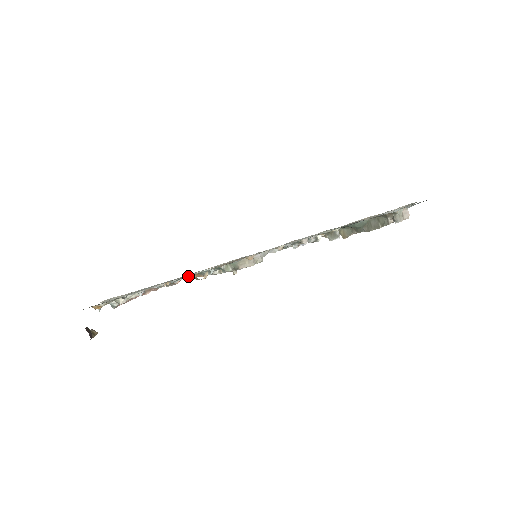
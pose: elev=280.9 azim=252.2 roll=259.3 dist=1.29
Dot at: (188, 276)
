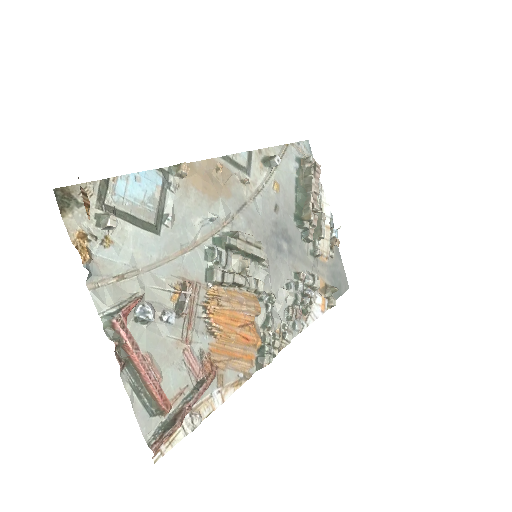
Dot at: (172, 181)
